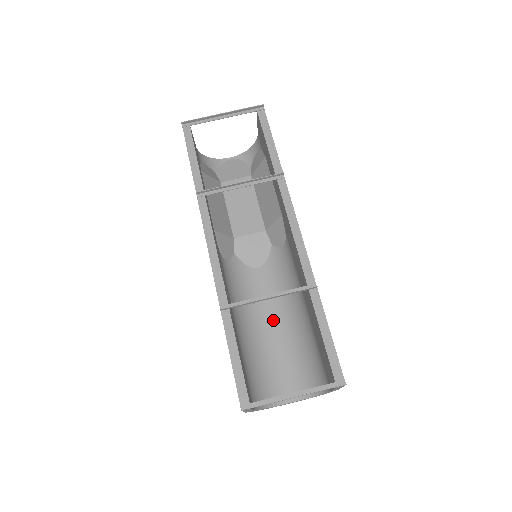
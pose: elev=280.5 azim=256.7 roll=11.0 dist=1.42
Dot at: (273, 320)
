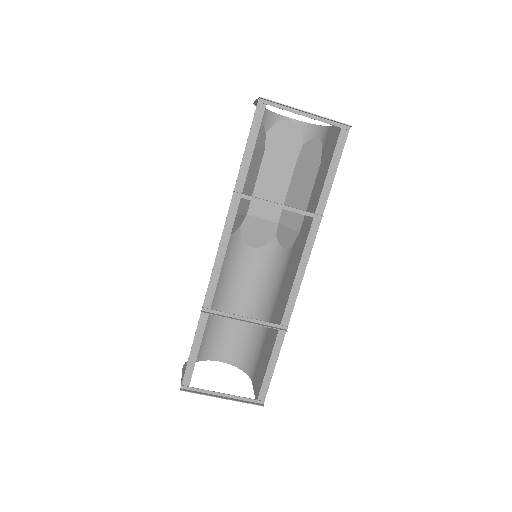
Dot at: (241, 297)
